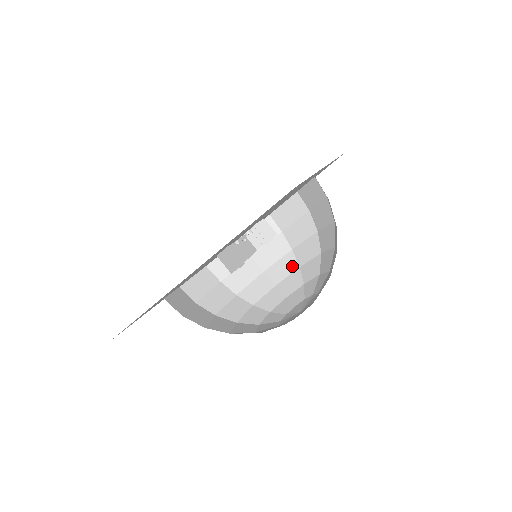
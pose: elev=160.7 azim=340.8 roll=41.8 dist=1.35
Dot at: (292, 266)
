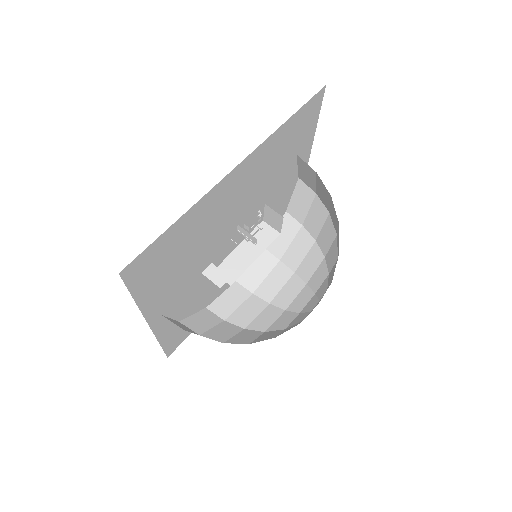
Dot at: (332, 234)
